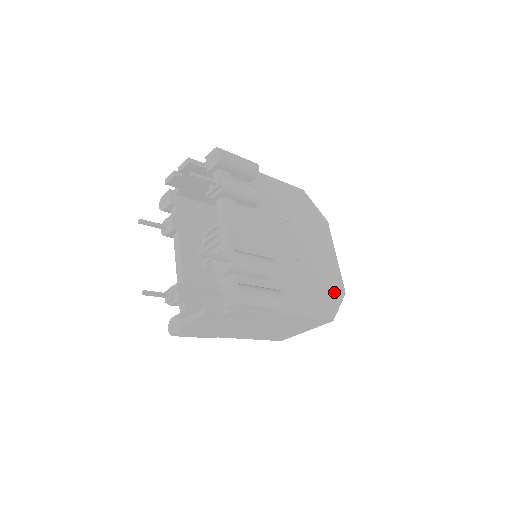
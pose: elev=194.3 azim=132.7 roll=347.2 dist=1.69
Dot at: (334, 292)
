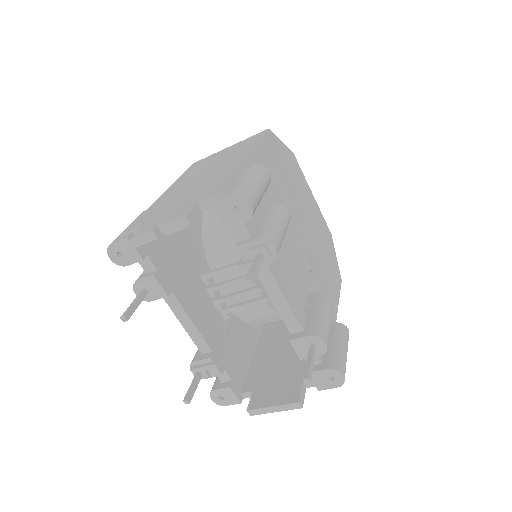
Dot at: (330, 245)
